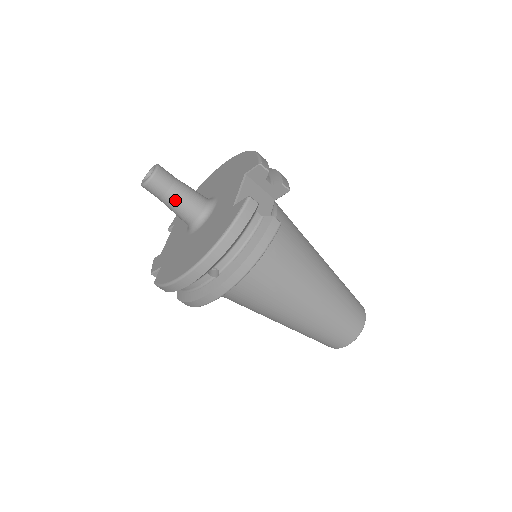
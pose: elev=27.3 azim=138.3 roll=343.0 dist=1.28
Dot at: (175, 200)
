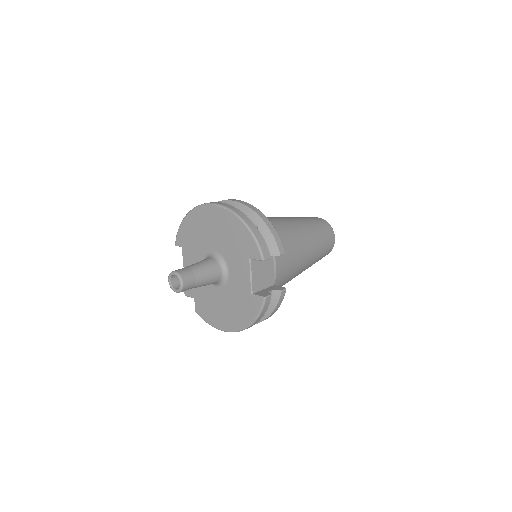
Dot at: (200, 286)
